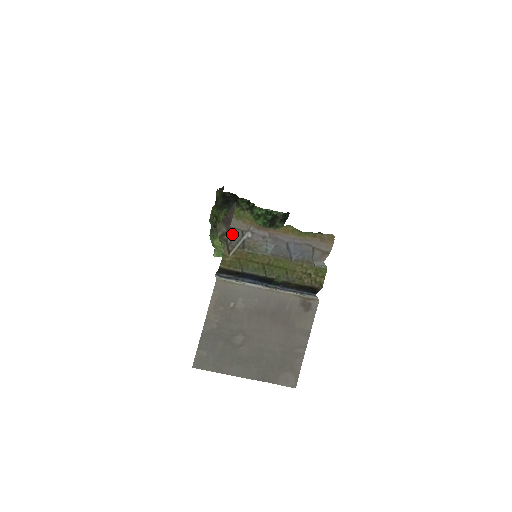
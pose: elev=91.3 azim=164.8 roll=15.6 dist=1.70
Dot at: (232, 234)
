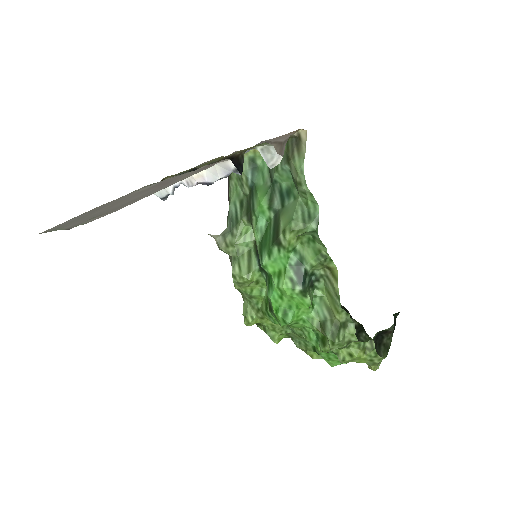
Dot at: occluded
